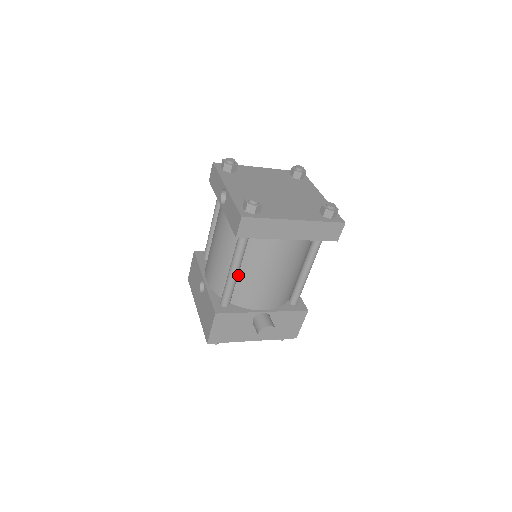
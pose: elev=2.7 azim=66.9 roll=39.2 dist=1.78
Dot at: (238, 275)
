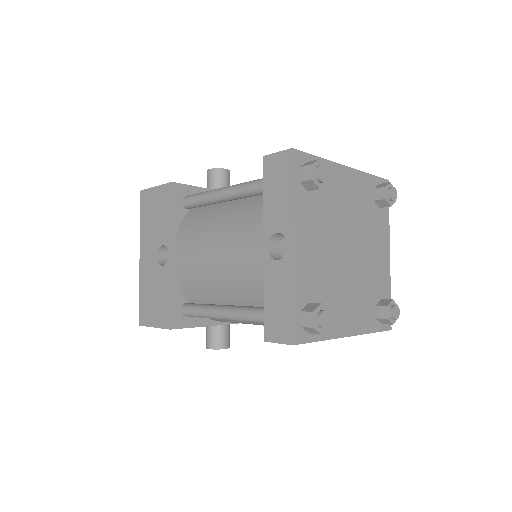
Dot at: occluded
